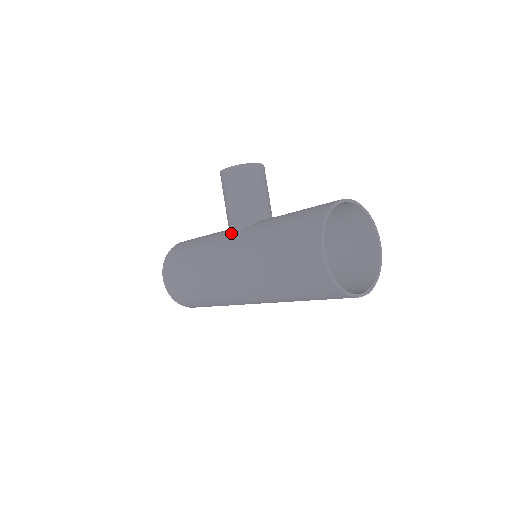
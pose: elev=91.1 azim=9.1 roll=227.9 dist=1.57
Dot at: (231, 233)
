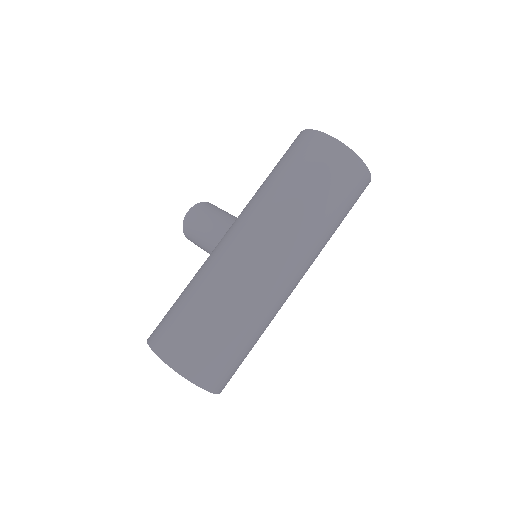
Dot at: occluded
